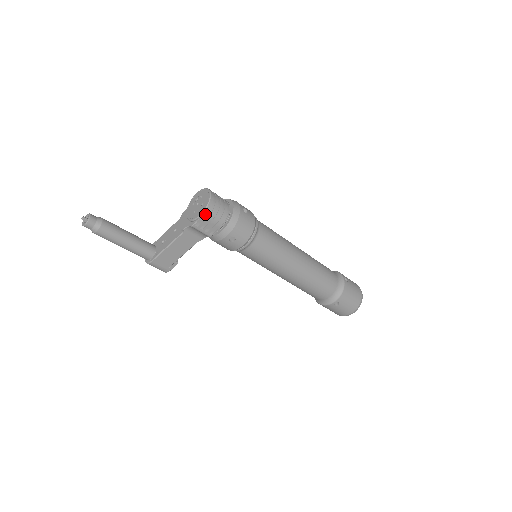
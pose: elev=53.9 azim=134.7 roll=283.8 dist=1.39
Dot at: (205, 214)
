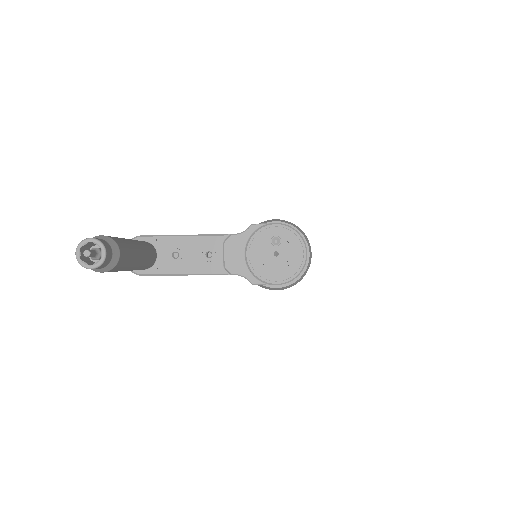
Dot at: (284, 283)
